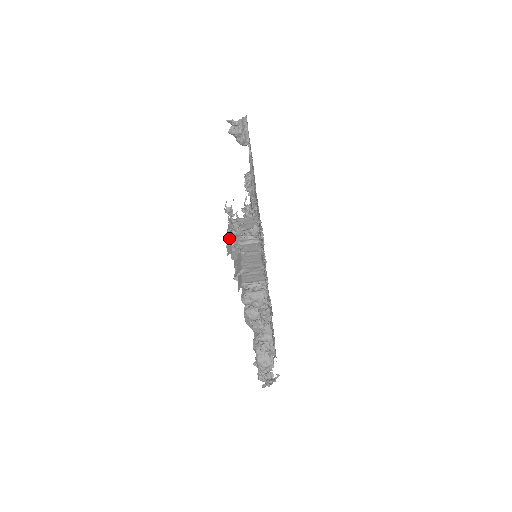
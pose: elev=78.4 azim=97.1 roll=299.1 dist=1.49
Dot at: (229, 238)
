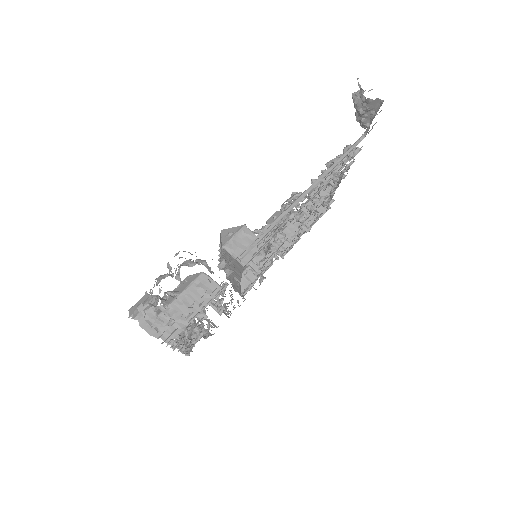
Dot at: occluded
